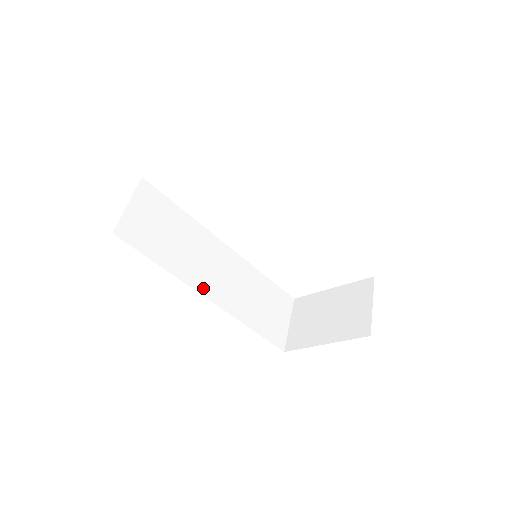
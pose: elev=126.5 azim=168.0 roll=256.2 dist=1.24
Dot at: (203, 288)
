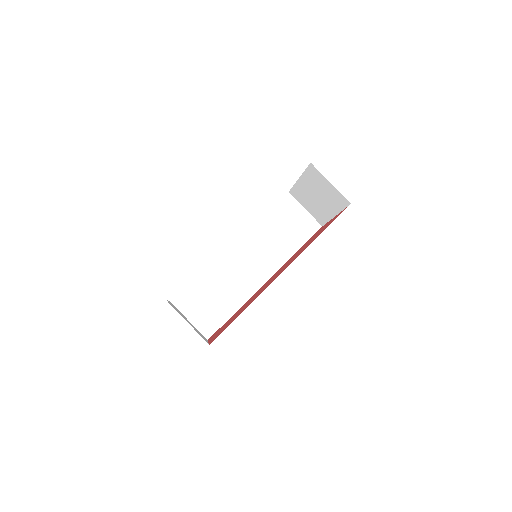
Dot at: (258, 283)
